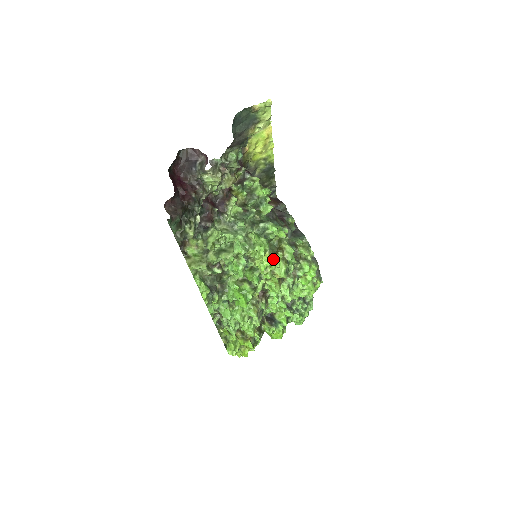
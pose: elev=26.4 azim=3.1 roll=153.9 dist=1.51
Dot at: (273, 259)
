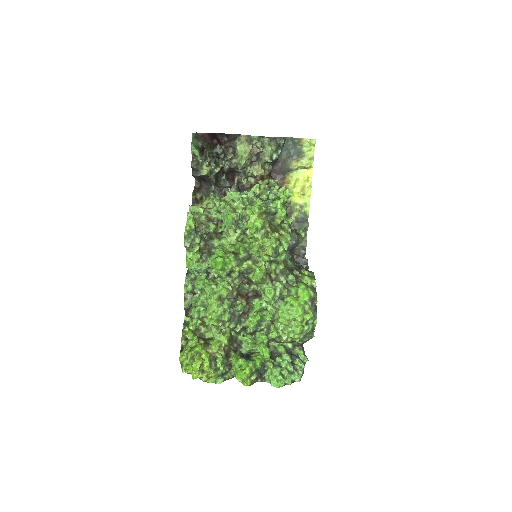
Dot at: (267, 235)
